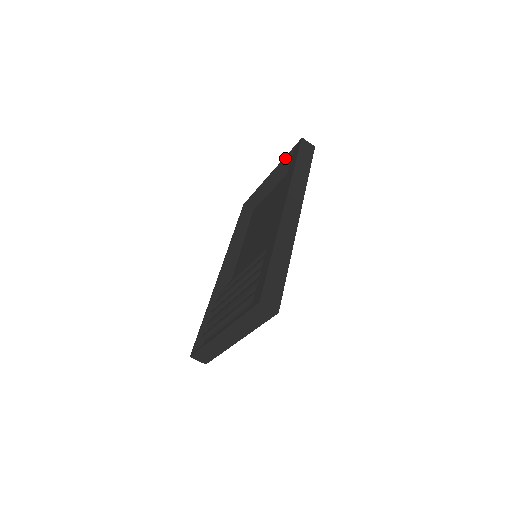
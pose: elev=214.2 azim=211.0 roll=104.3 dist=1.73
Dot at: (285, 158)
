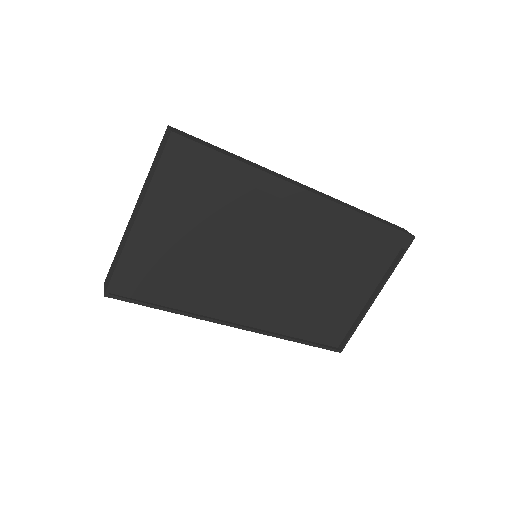
Dot at: occluded
